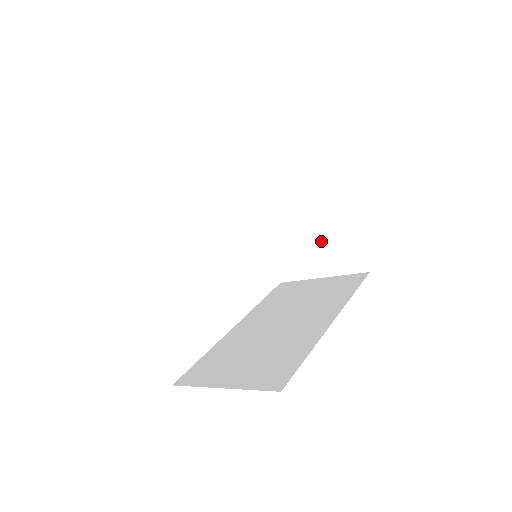
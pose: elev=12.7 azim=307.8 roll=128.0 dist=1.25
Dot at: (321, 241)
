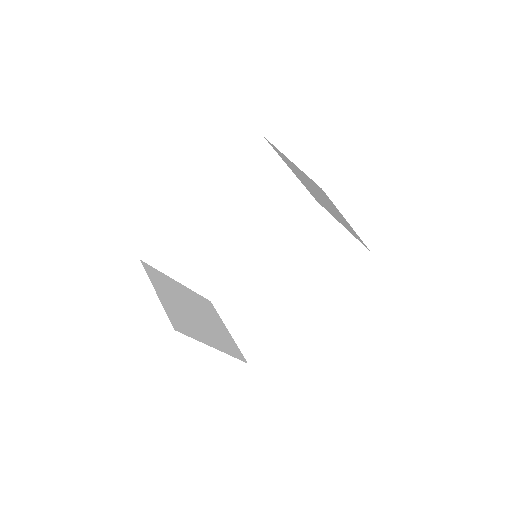
Dot at: (335, 214)
